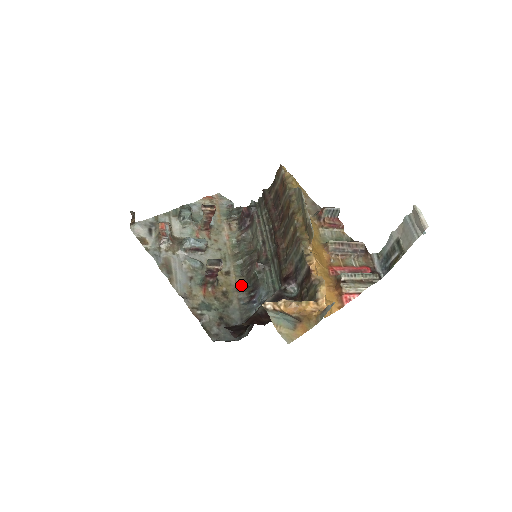
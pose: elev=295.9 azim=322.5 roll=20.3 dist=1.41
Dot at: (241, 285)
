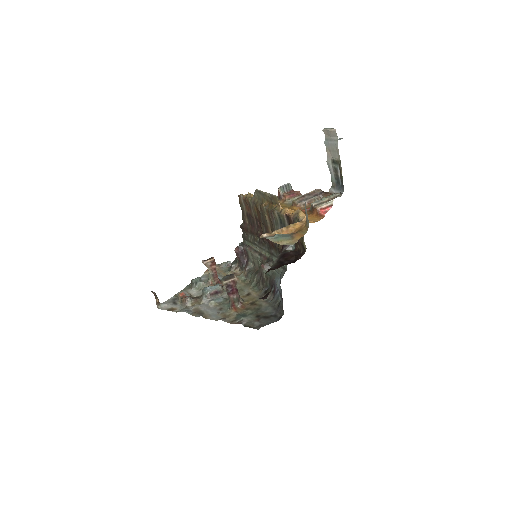
Dot at: (262, 293)
